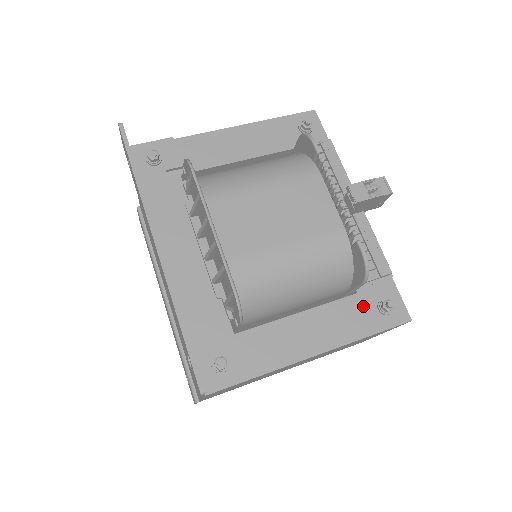
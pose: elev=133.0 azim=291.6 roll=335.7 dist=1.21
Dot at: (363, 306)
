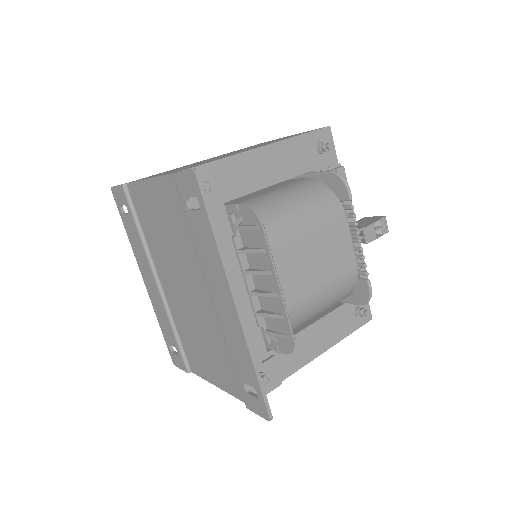
Dot at: (347, 313)
